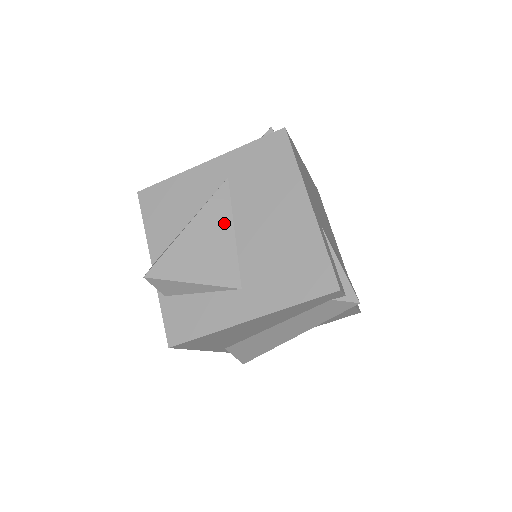
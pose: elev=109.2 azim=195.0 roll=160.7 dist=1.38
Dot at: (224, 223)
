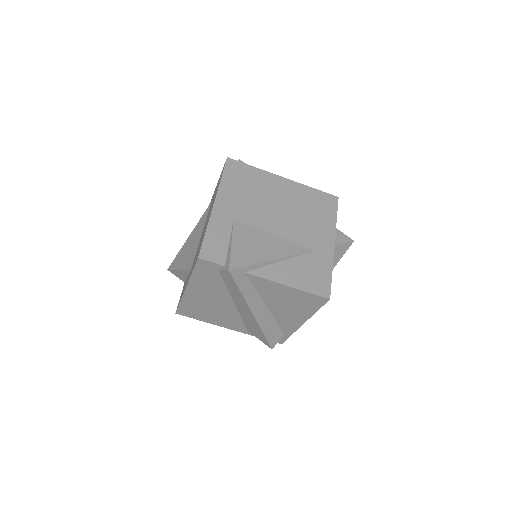
Dot at: (200, 230)
